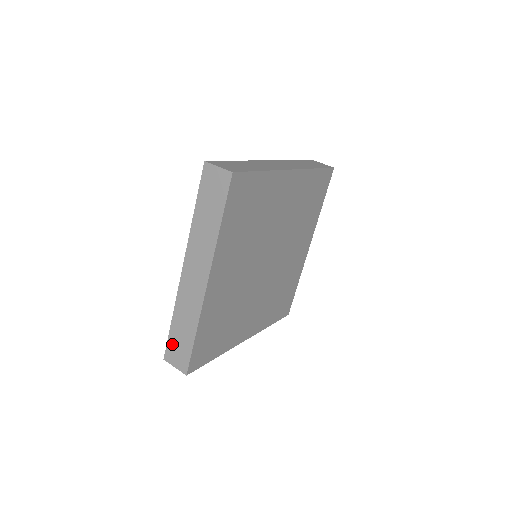
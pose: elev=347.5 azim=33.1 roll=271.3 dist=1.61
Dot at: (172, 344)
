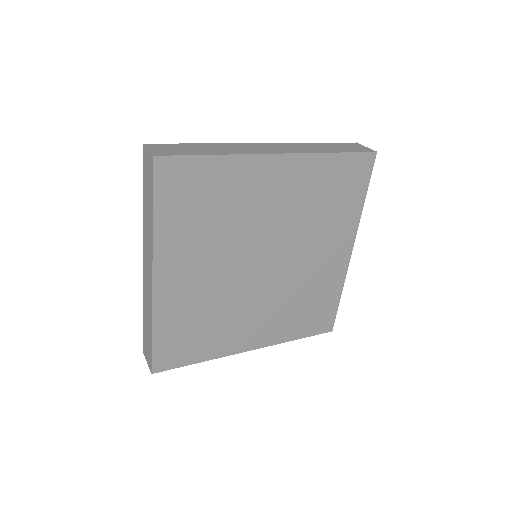
Dot at: (144, 338)
